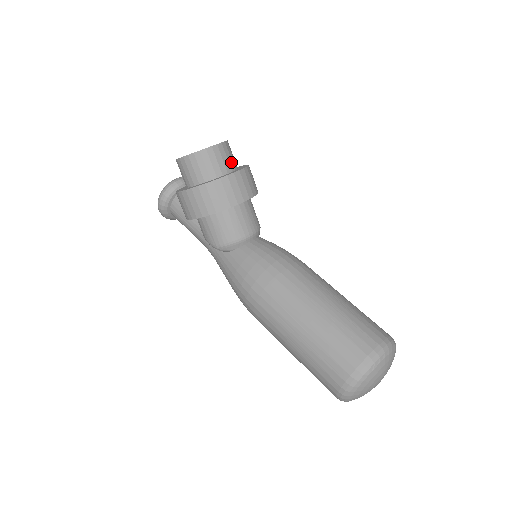
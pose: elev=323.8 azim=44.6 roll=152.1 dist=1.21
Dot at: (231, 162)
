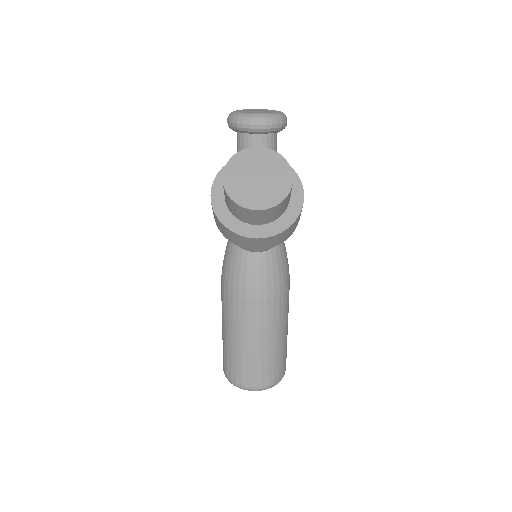
Dot at: (271, 218)
